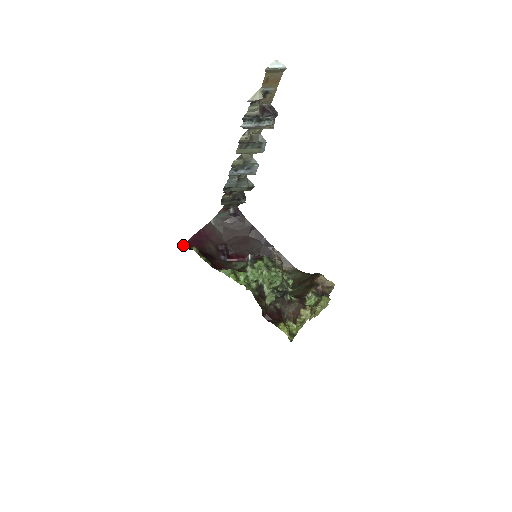
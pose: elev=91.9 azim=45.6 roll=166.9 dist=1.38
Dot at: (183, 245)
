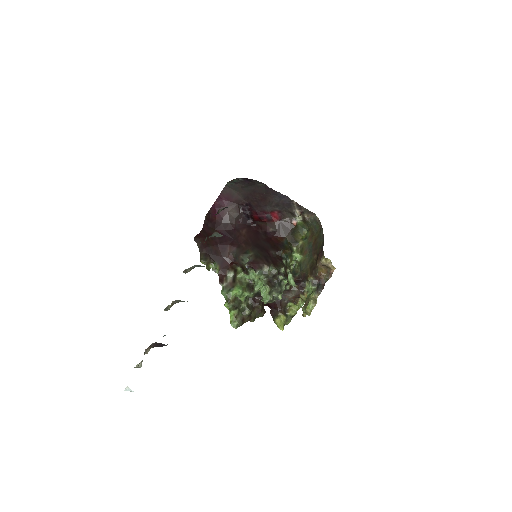
Dot at: (208, 213)
